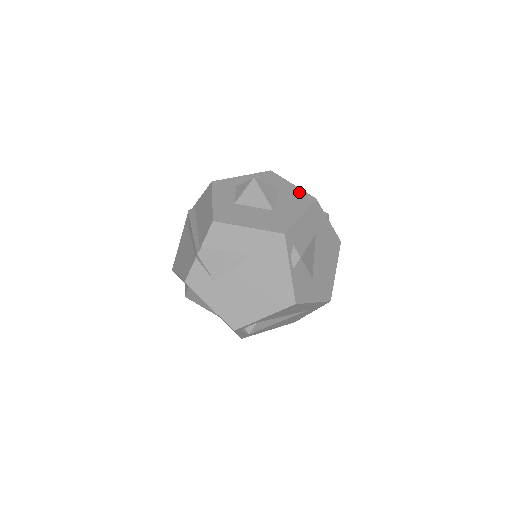
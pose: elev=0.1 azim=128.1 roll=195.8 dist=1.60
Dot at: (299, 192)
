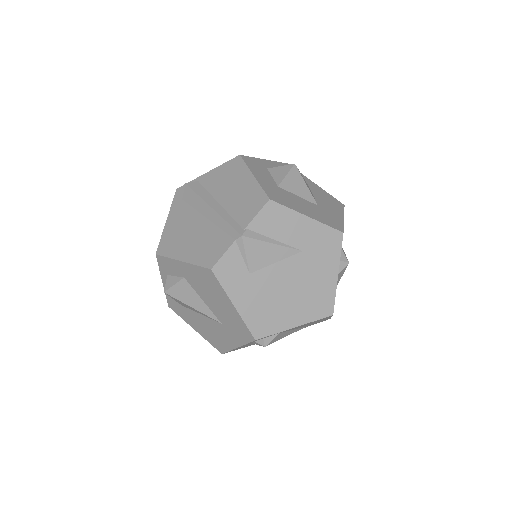
Dot at: (327, 194)
